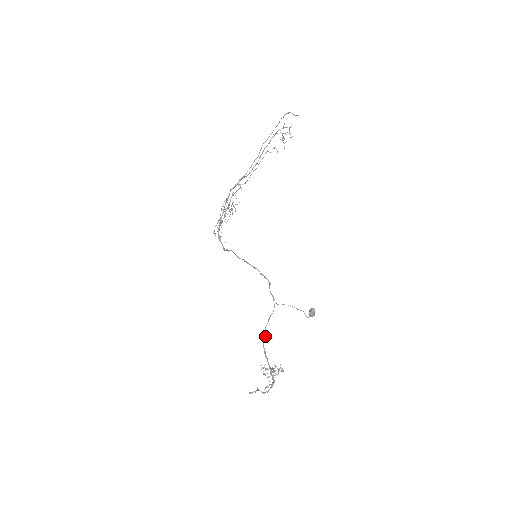
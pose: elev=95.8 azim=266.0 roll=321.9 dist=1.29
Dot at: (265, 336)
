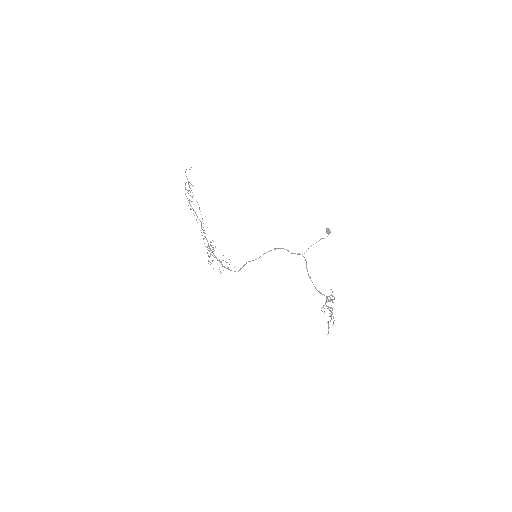
Dot at: (312, 282)
